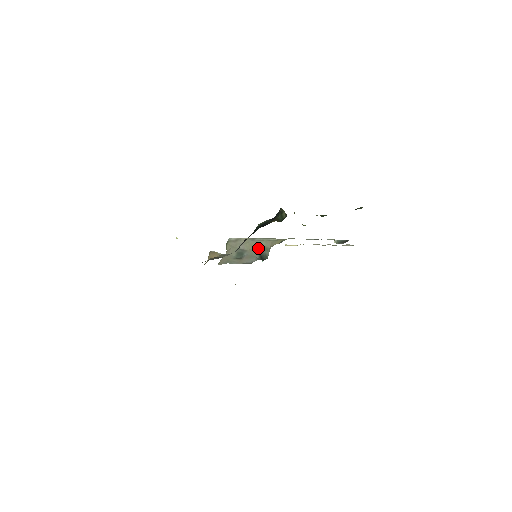
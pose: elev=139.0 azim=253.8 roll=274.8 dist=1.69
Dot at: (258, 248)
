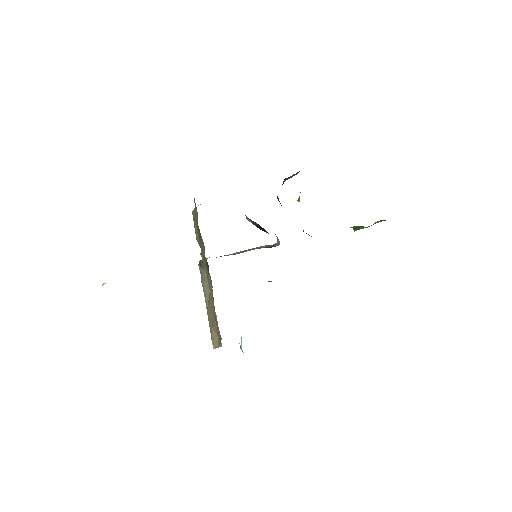
Dot at: occluded
